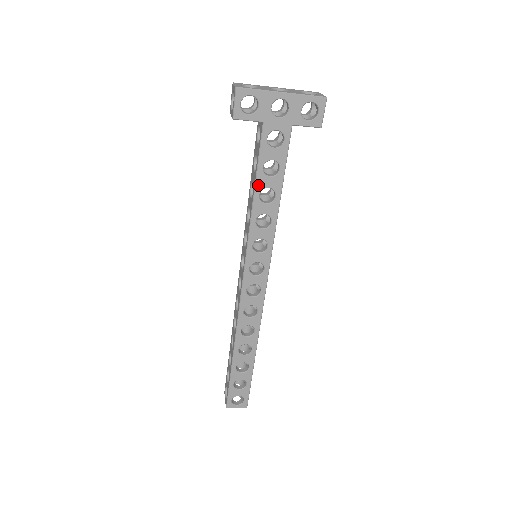
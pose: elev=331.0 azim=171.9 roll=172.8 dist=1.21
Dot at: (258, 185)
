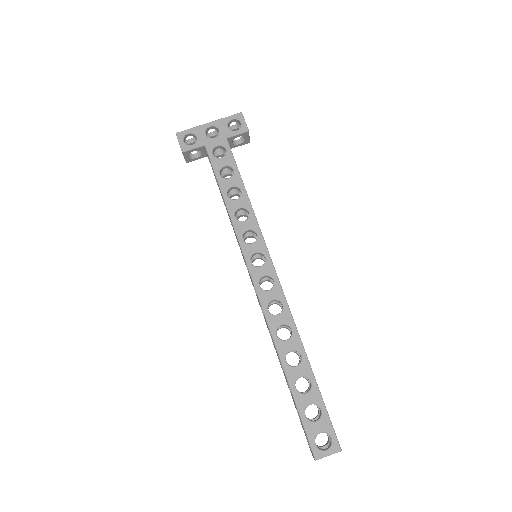
Dot at: (222, 188)
